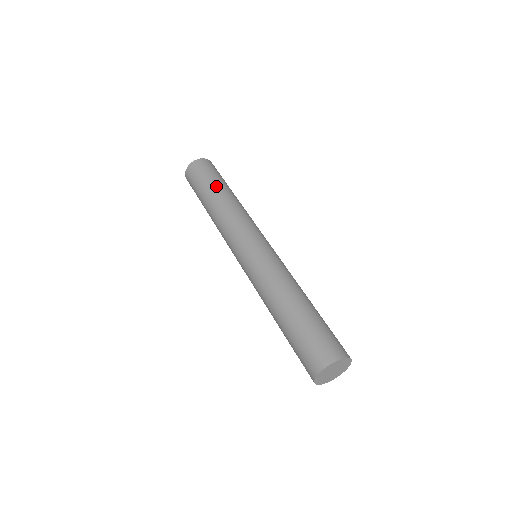
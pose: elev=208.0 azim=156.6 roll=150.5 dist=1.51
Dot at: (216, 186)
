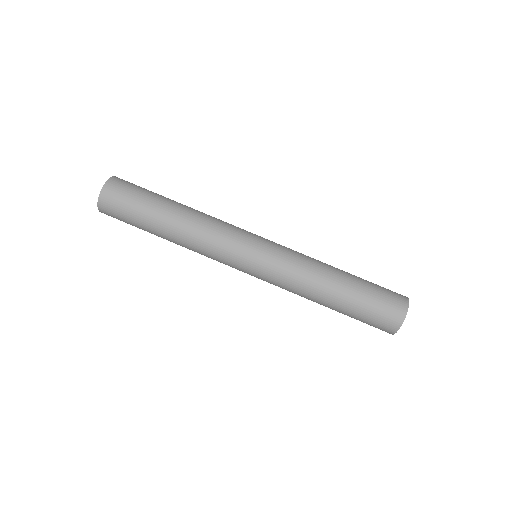
Dot at: (158, 208)
